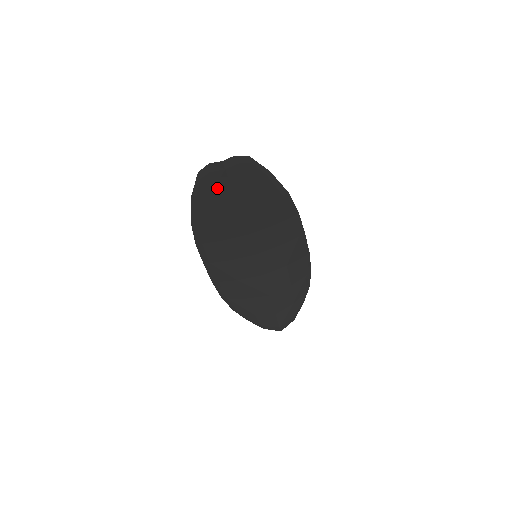
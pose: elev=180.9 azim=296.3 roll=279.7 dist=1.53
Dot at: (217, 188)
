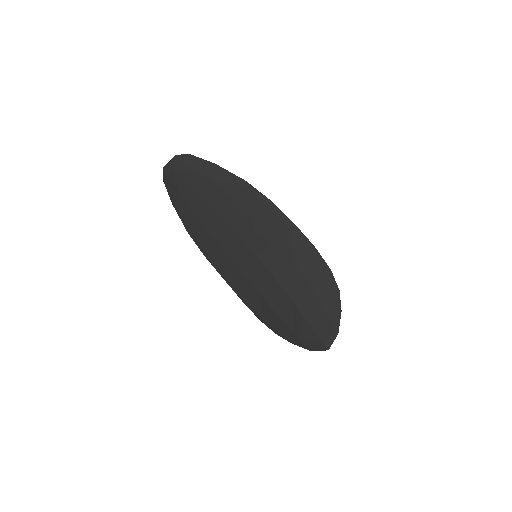
Dot at: (181, 189)
